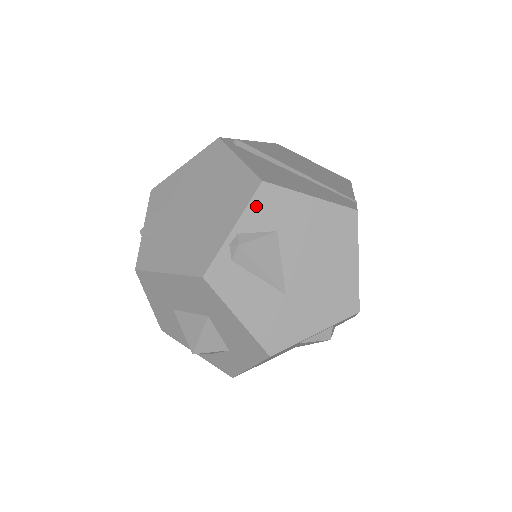
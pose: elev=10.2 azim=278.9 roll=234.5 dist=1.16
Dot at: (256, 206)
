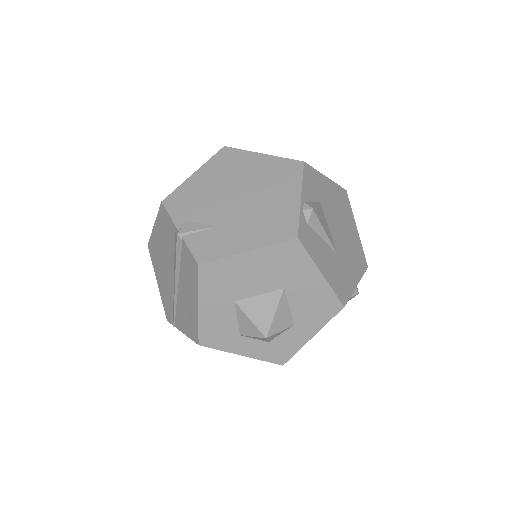
Dot at: (306, 181)
